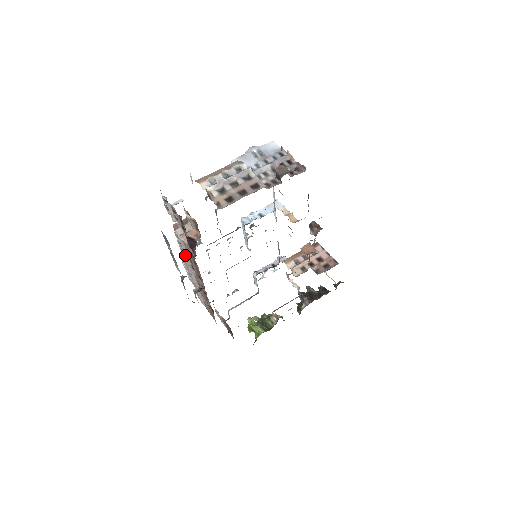
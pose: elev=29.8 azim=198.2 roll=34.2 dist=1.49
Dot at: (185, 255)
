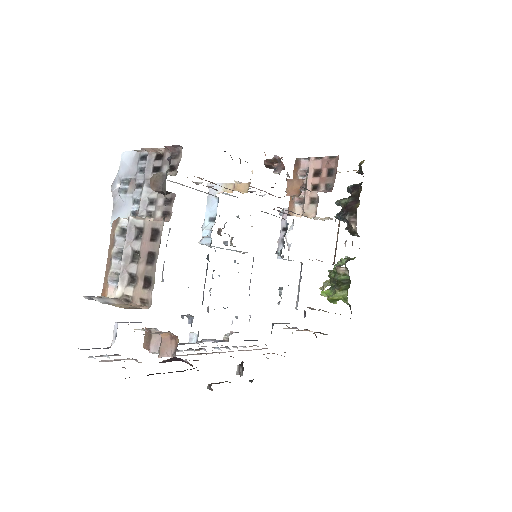
Dot at: occluded
